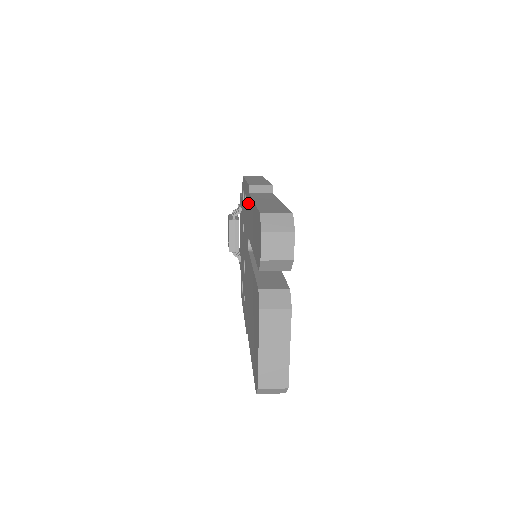
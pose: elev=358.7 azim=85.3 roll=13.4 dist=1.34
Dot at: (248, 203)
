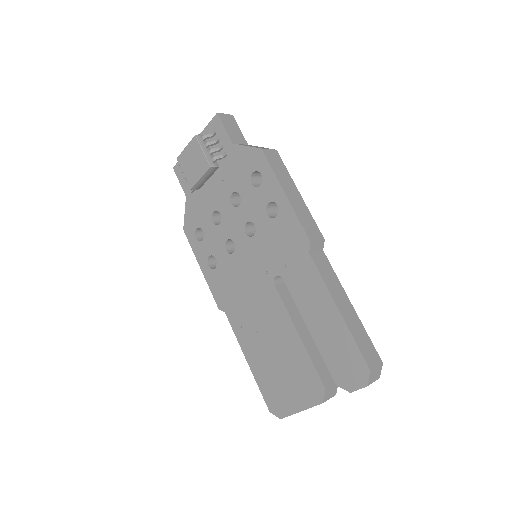
Dot at: (299, 253)
